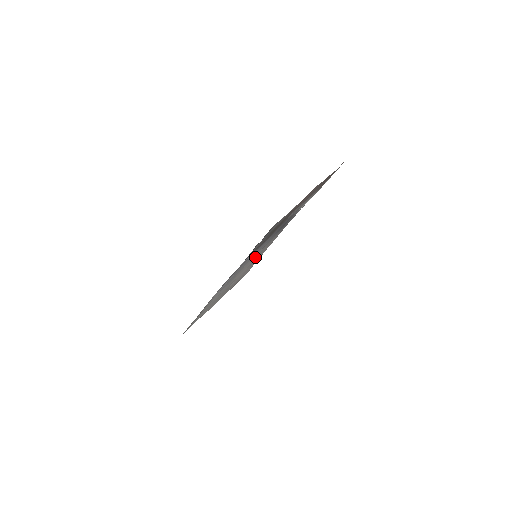
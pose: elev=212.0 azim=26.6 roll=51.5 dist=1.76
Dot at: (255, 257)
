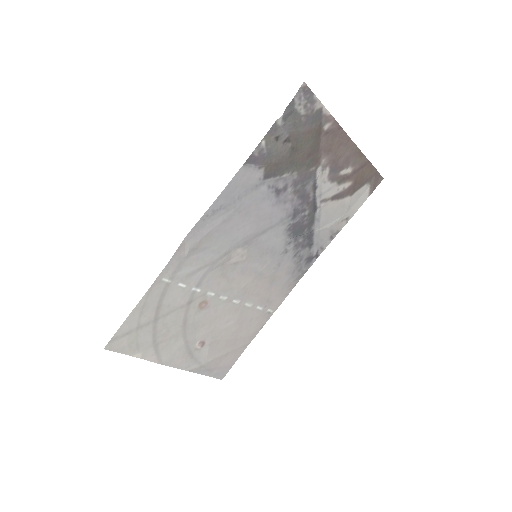
Dot at: (252, 275)
